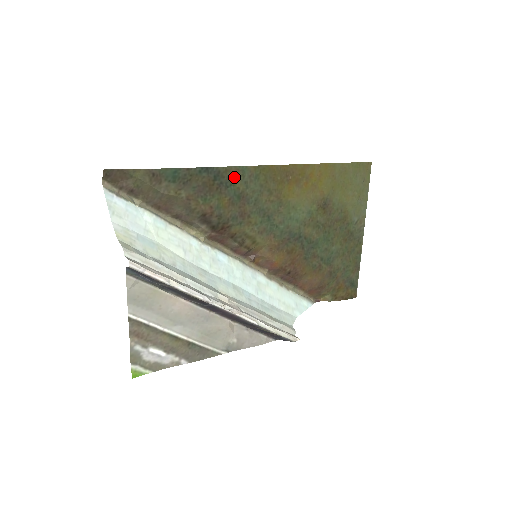
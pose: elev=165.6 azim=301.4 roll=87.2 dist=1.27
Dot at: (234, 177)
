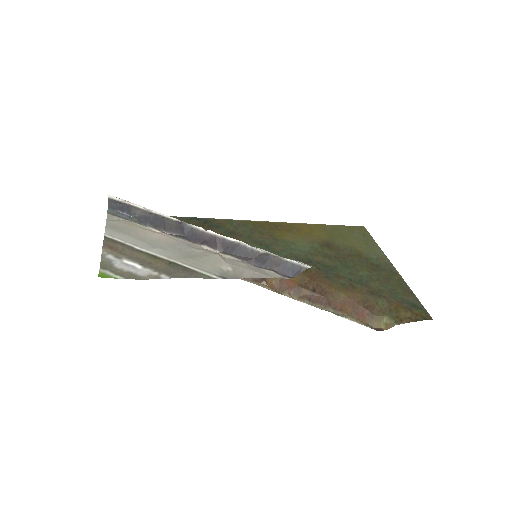
Dot at: (223, 224)
